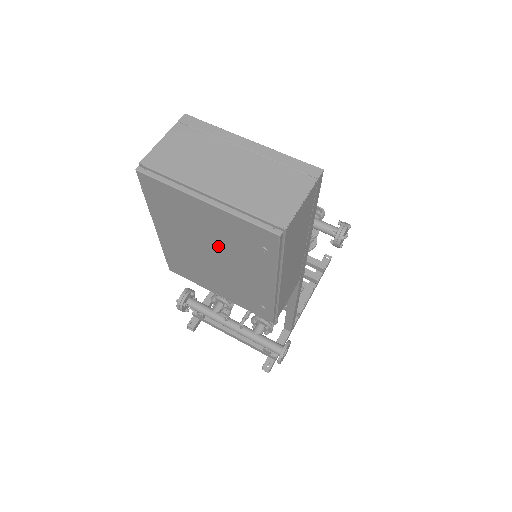
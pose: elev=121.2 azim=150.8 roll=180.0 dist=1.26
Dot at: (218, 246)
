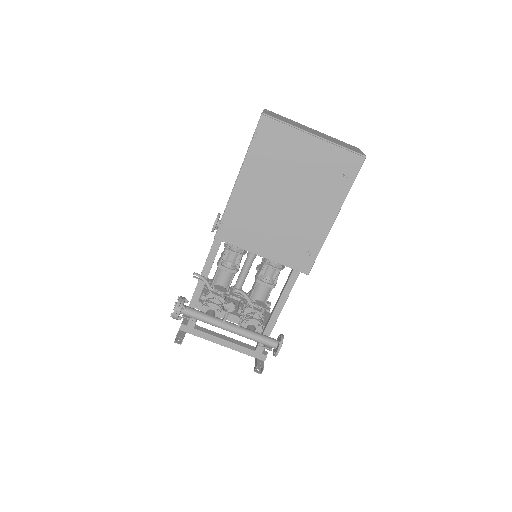
Dot at: (300, 184)
